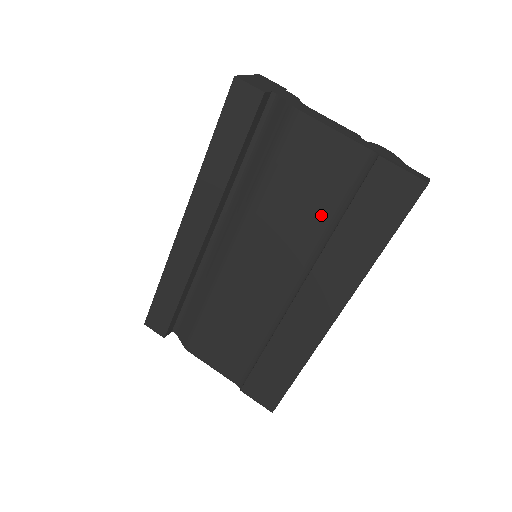
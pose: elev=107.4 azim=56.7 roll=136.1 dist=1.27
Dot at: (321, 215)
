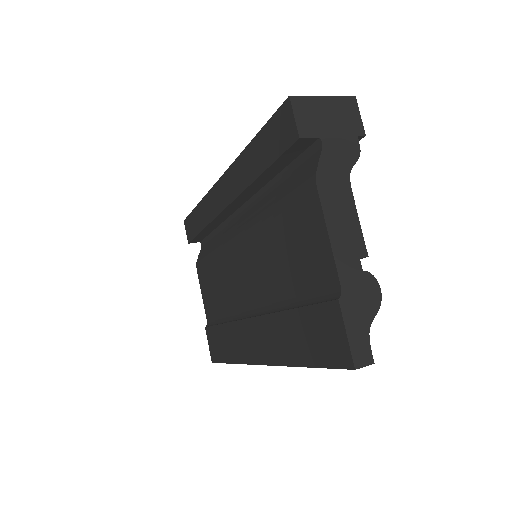
Dot at: (288, 287)
